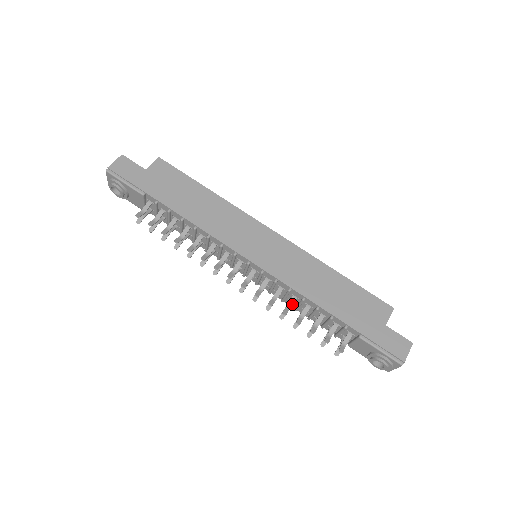
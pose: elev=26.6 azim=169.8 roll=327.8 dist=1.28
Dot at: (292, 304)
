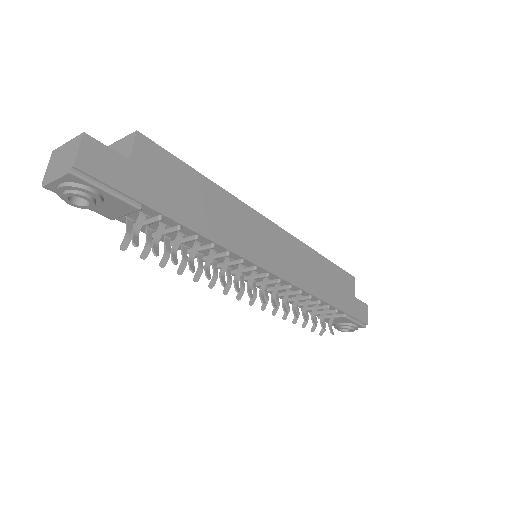
Dot at: (297, 303)
